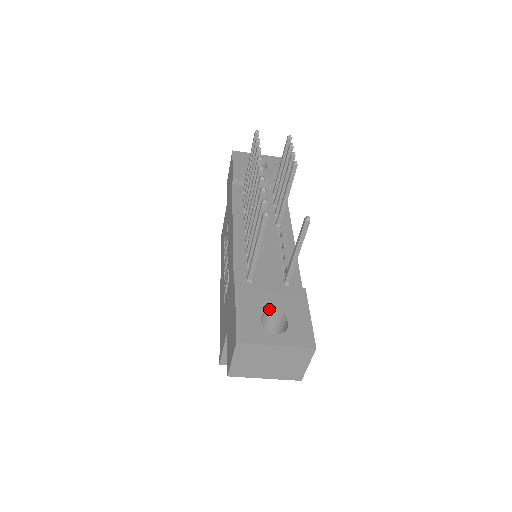
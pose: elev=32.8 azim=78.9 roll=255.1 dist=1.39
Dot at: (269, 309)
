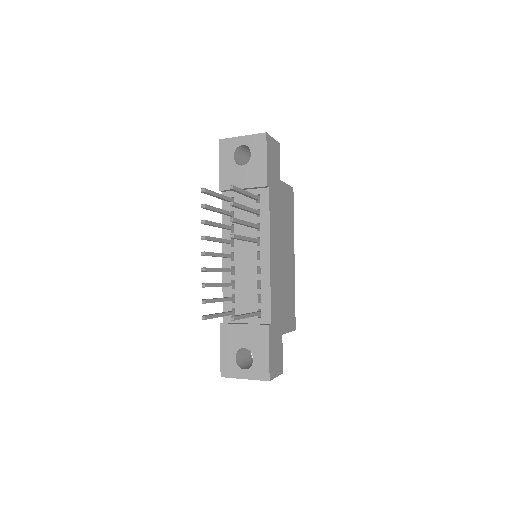
Dot at: (241, 348)
